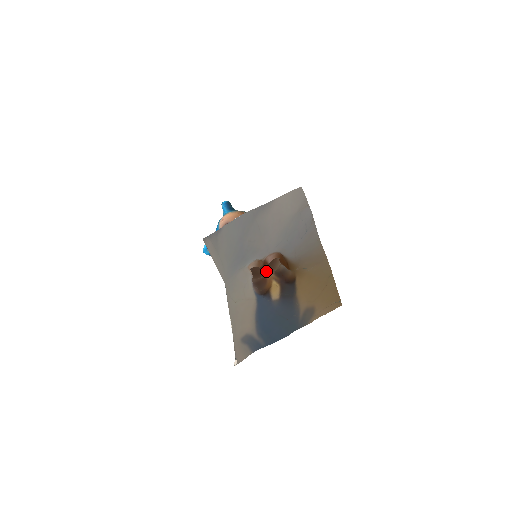
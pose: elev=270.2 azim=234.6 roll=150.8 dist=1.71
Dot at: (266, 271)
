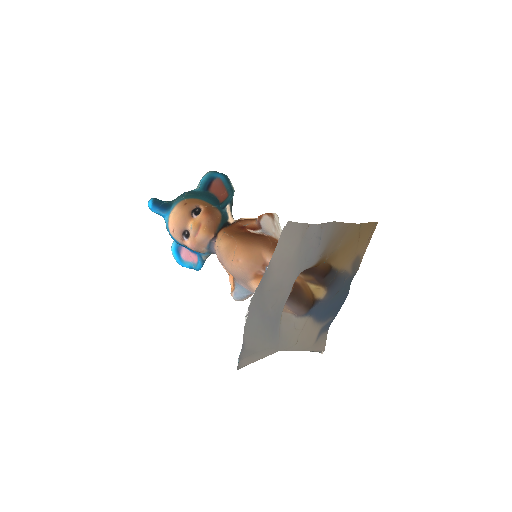
Dot at: occluded
